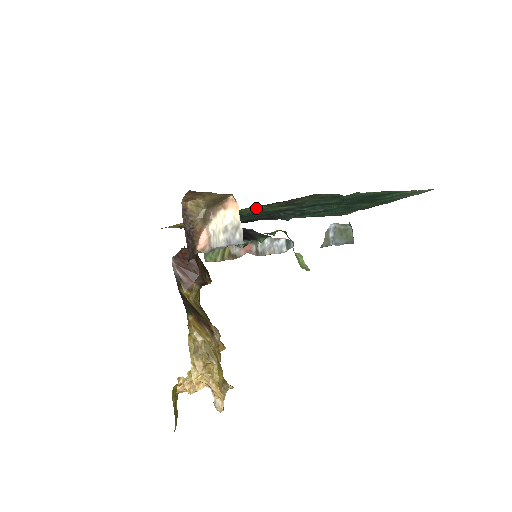
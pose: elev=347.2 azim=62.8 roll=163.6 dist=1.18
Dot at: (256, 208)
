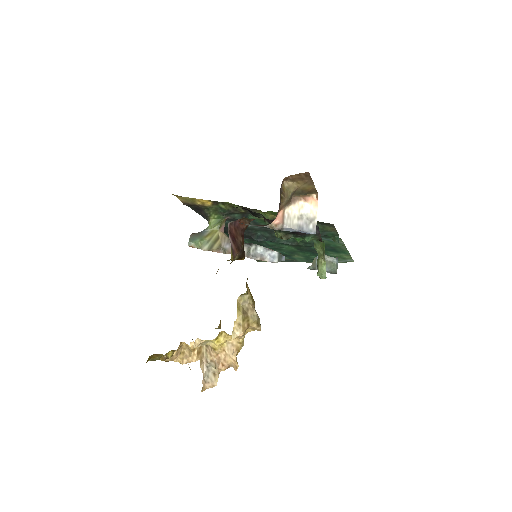
Dot at: (274, 217)
